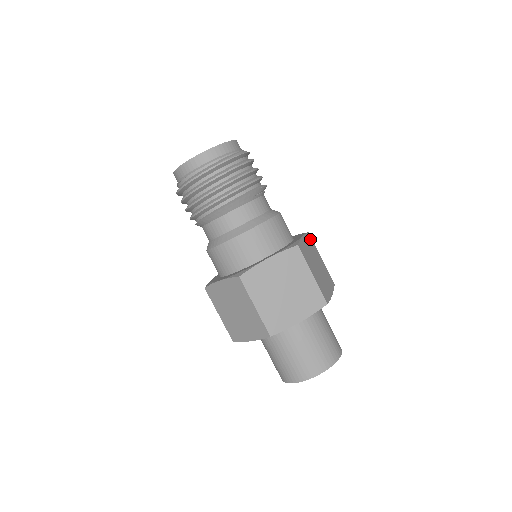
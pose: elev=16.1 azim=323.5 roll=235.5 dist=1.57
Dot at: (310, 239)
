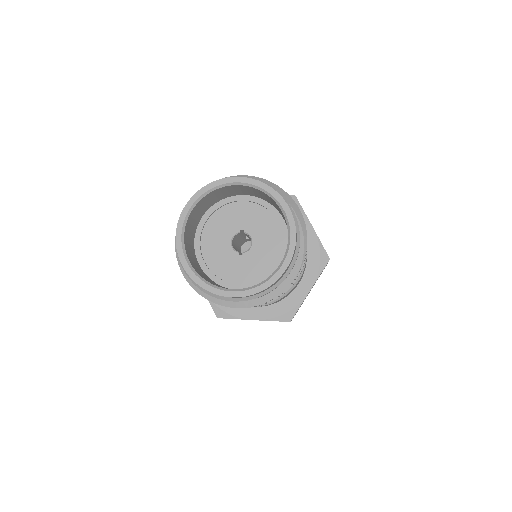
Dot at: occluded
